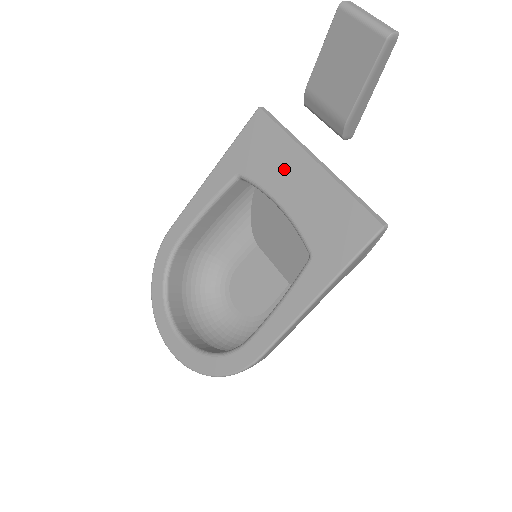
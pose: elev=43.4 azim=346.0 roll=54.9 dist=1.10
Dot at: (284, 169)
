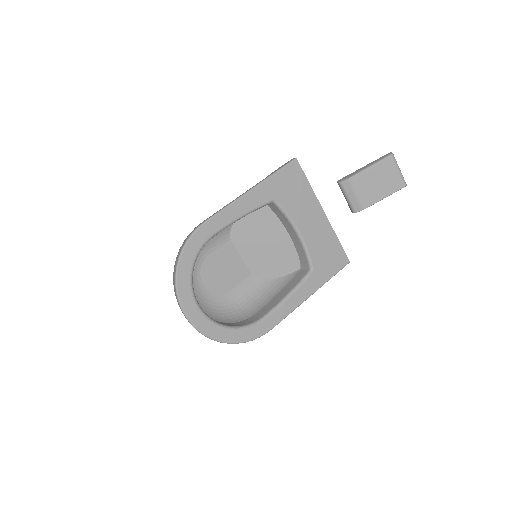
Dot at: (306, 210)
